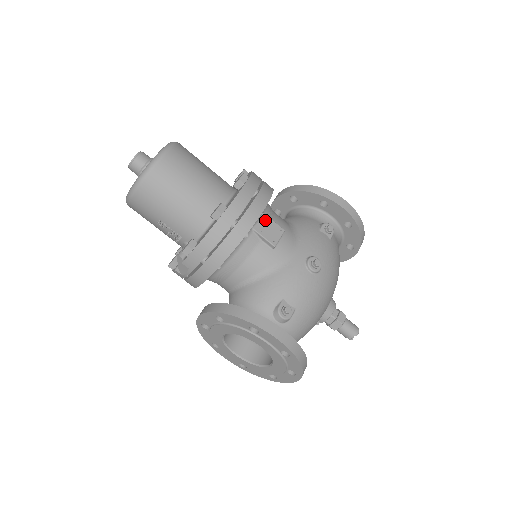
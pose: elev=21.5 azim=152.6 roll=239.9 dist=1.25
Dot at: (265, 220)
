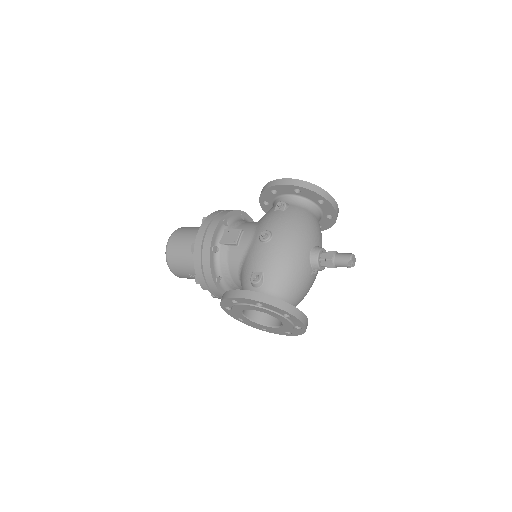
Dot at: (226, 233)
